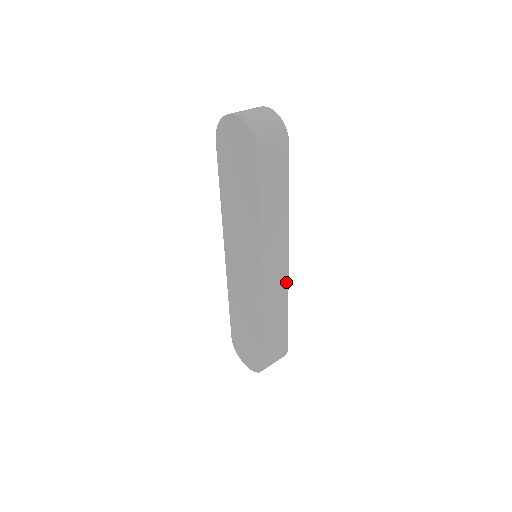
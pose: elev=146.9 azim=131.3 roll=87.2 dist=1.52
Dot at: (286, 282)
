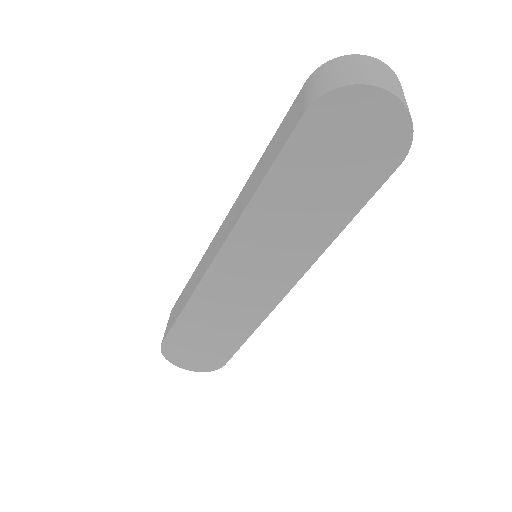
Dot at: occluded
